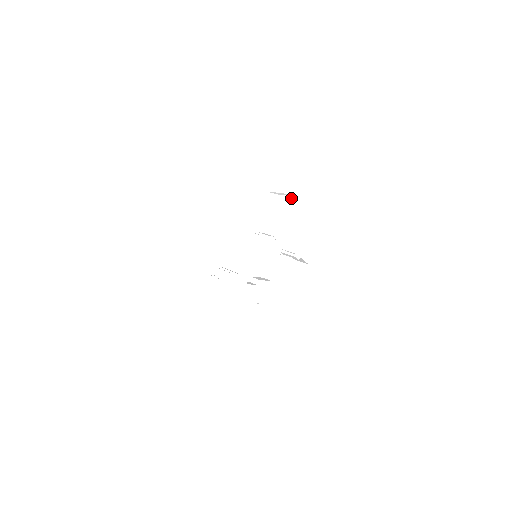
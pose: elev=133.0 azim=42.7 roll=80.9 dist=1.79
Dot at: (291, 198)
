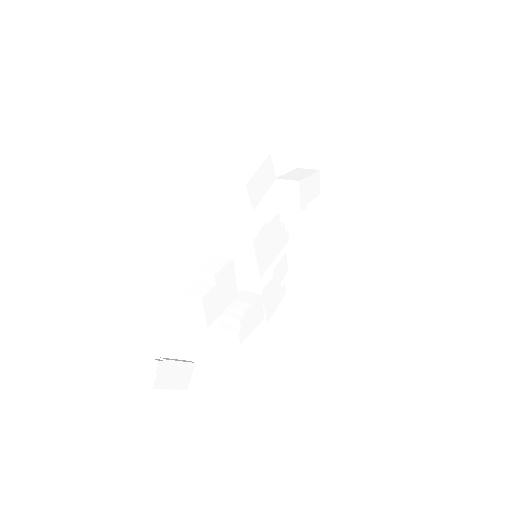
Dot at: (263, 165)
